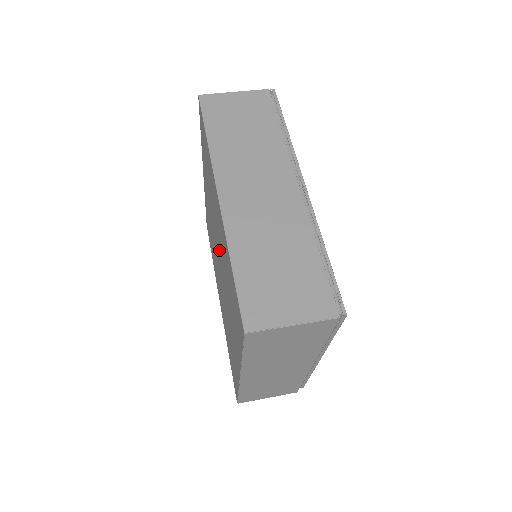
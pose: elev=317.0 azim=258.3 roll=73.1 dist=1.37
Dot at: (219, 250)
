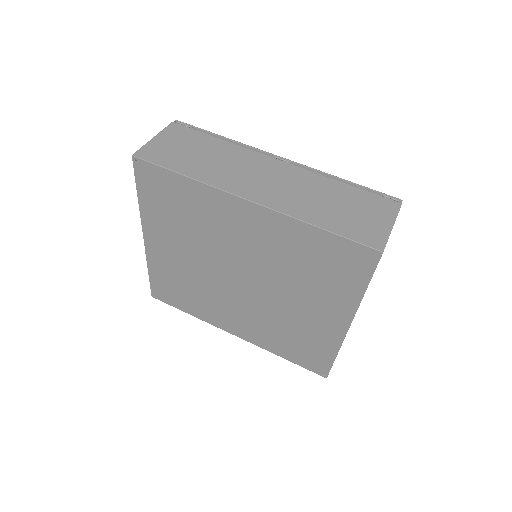
Dot at: (245, 263)
